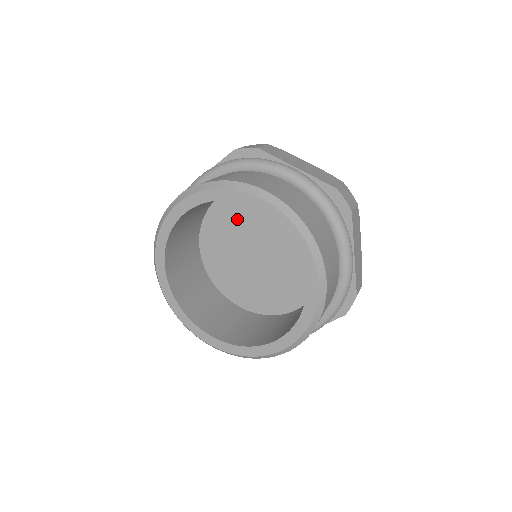
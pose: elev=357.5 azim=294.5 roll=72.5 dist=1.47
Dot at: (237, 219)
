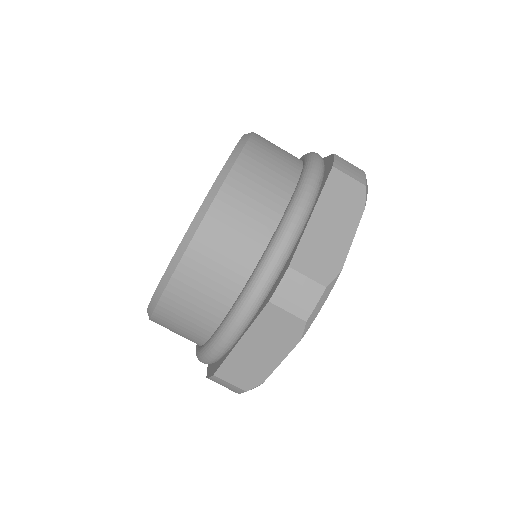
Dot at: occluded
